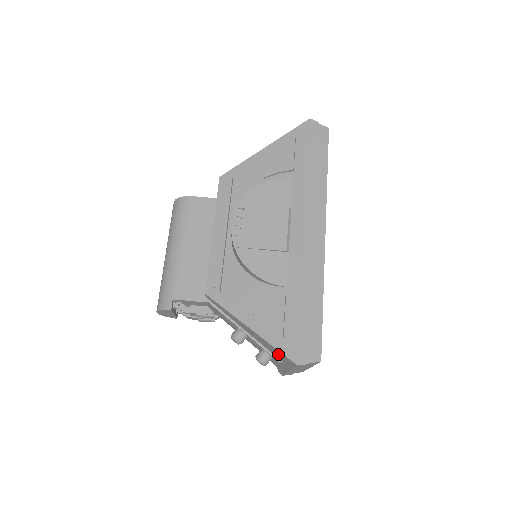
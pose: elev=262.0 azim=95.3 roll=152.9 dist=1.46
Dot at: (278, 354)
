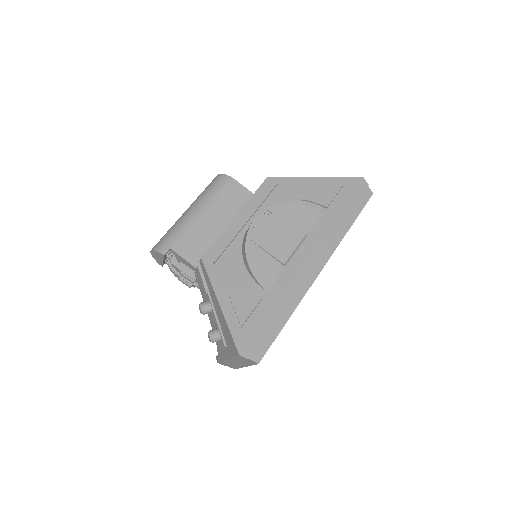
Dot at: (229, 339)
